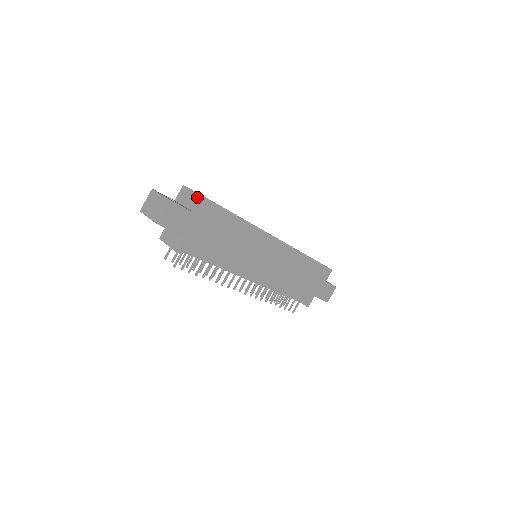
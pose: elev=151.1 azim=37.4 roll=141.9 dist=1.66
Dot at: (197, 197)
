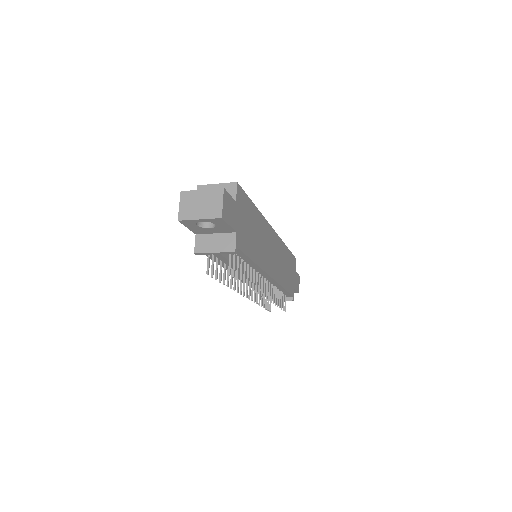
Dot at: (230, 186)
